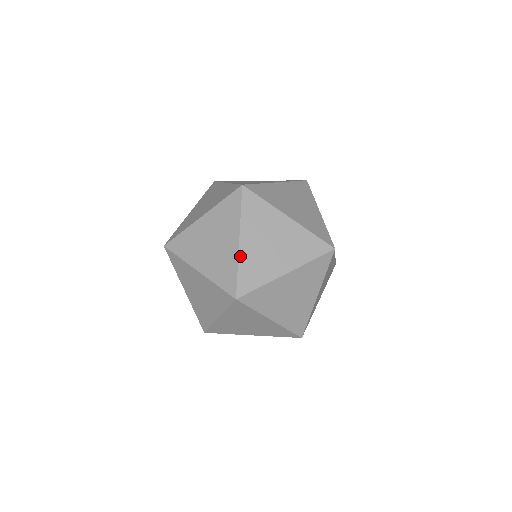
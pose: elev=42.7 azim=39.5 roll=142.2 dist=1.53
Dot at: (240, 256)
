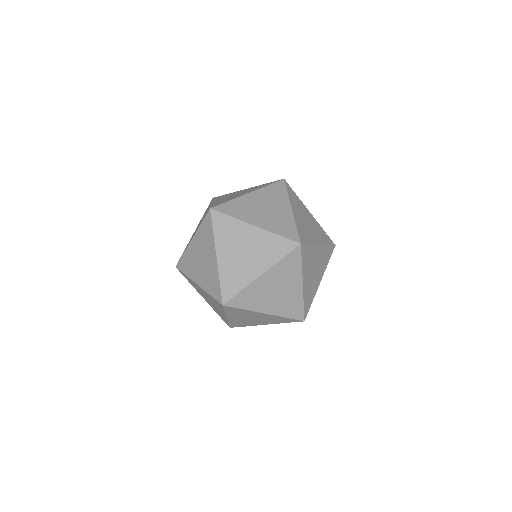
Dot at: (240, 197)
